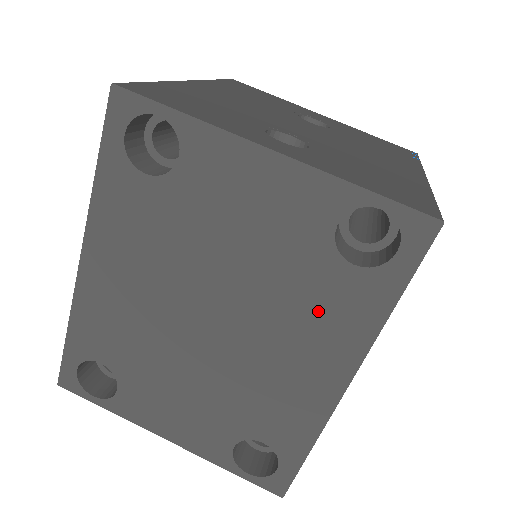
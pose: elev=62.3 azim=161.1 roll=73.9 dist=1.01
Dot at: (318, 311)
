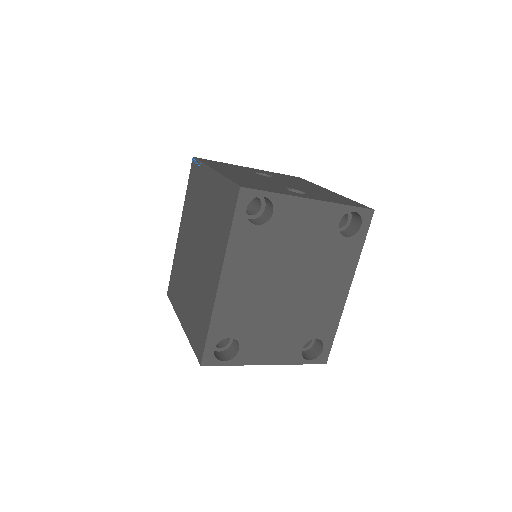
Dot at: (335, 262)
